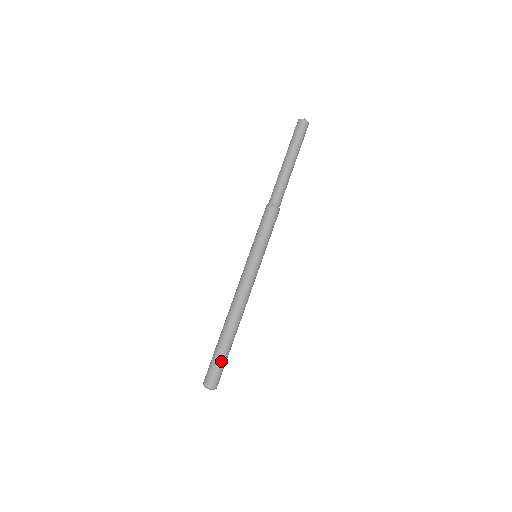
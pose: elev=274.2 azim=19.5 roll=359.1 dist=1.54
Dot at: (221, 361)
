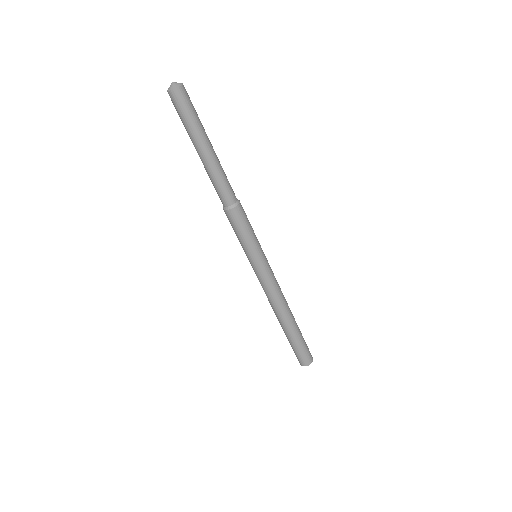
Dot at: (298, 347)
